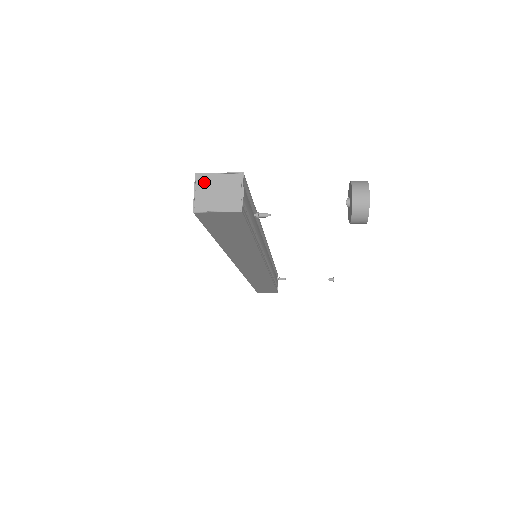
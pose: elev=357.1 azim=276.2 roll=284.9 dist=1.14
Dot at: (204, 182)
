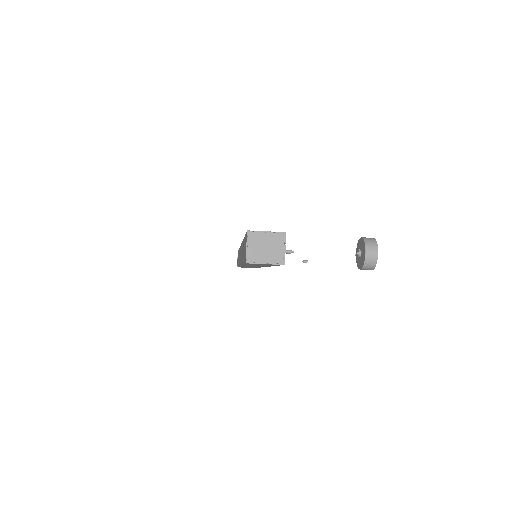
Dot at: (254, 239)
